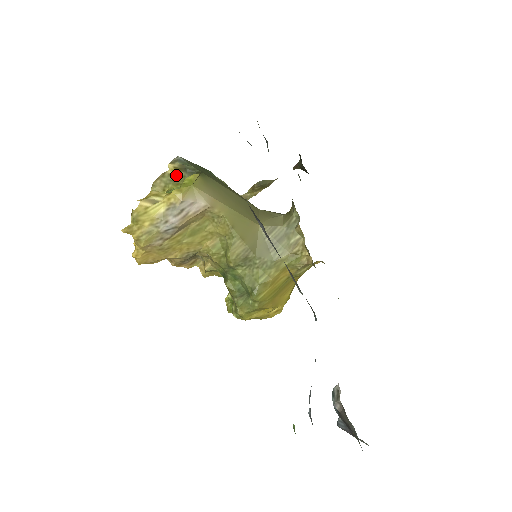
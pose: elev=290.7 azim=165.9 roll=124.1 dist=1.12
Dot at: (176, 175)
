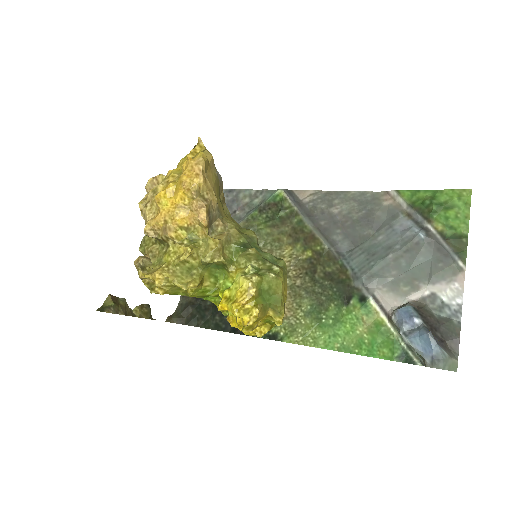
Dot at: occluded
